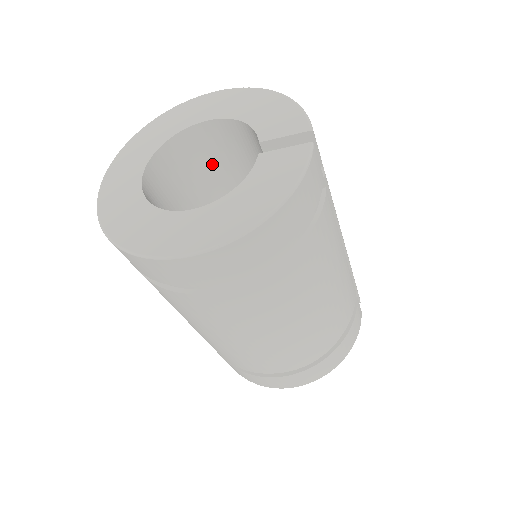
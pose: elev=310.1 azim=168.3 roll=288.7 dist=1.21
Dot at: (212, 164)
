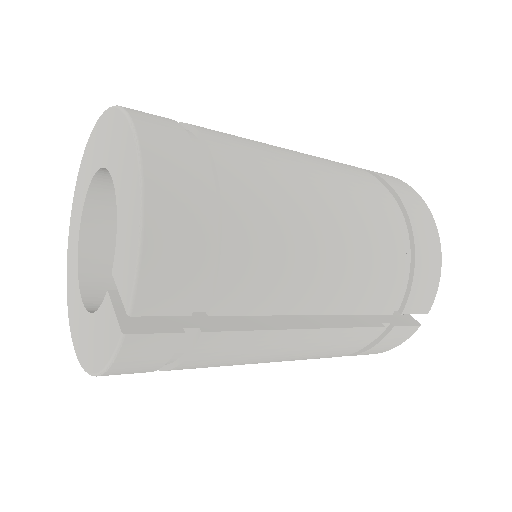
Dot at: occluded
